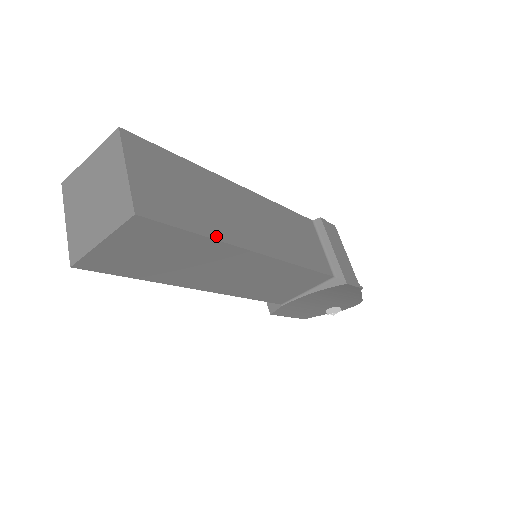
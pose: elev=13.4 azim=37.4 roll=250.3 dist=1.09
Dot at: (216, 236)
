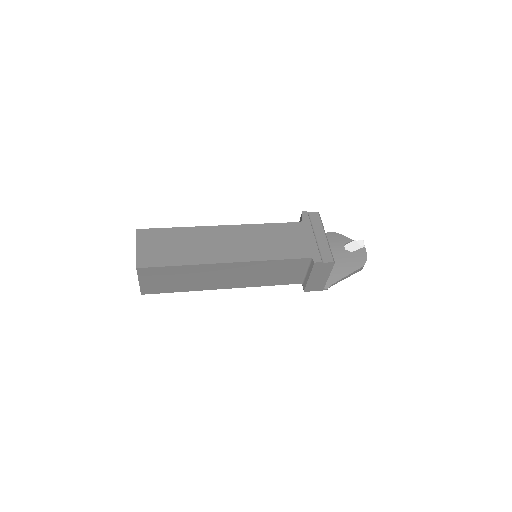
Dot at: (190, 290)
